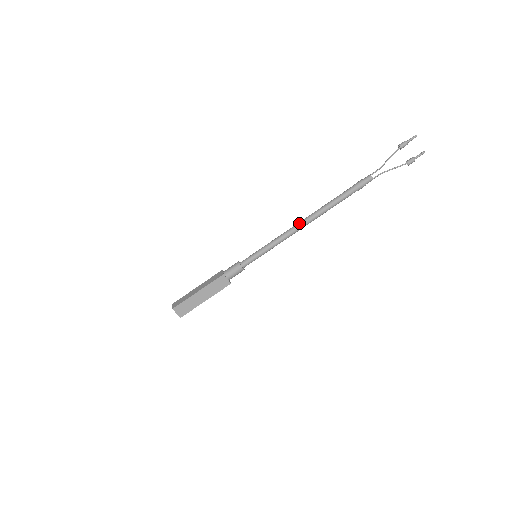
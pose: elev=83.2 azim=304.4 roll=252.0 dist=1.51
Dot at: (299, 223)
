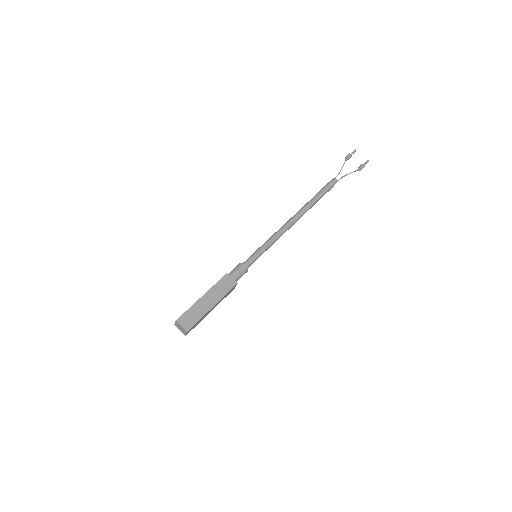
Dot at: (288, 221)
